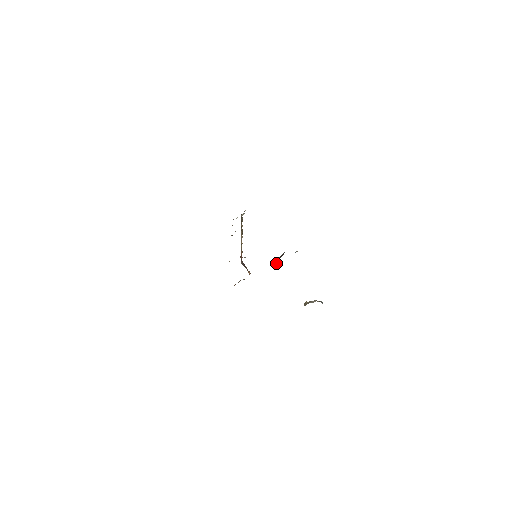
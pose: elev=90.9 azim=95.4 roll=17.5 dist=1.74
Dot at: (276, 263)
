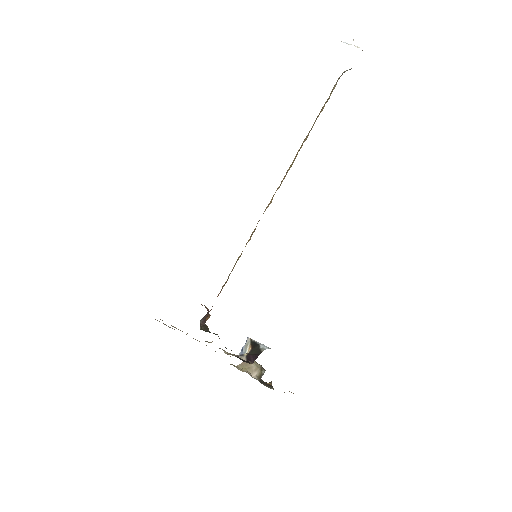
Dot at: (241, 350)
